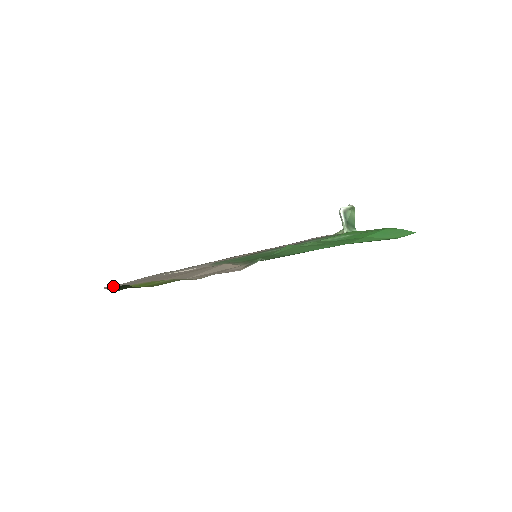
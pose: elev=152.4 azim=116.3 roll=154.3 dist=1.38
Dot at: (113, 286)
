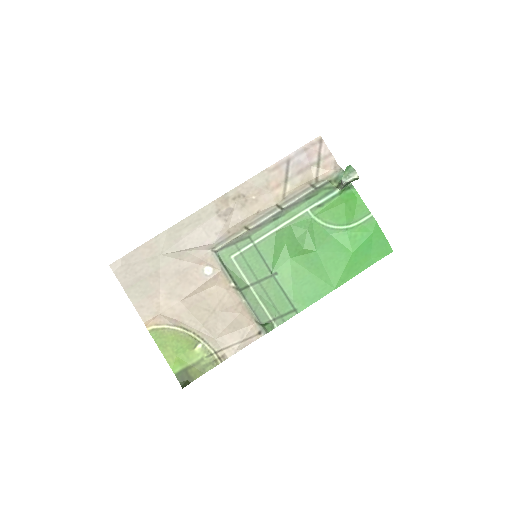
Dot at: (119, 264)
